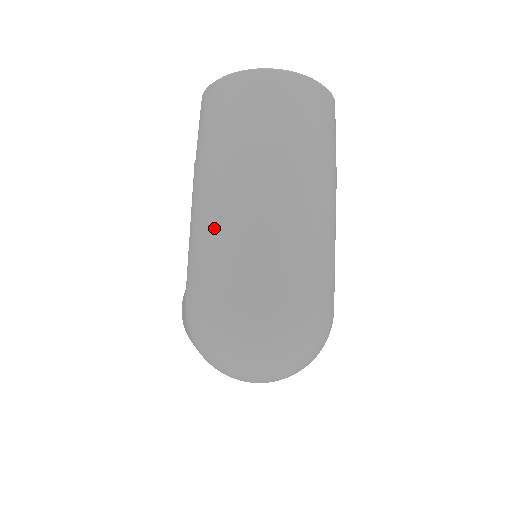
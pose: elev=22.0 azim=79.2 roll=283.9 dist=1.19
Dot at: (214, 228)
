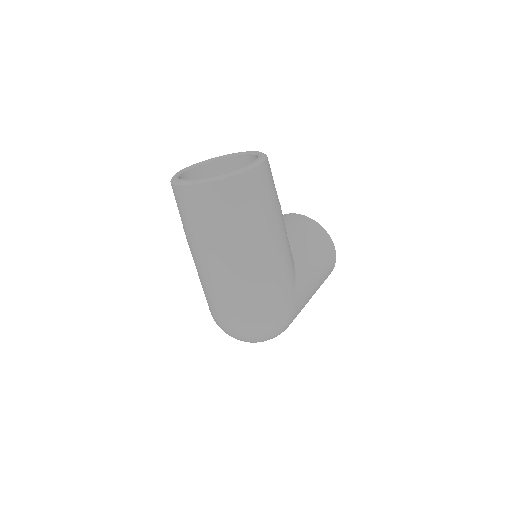
Dot at: occluded
